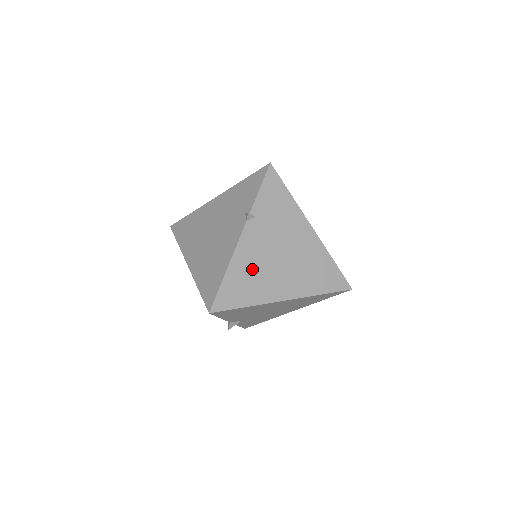
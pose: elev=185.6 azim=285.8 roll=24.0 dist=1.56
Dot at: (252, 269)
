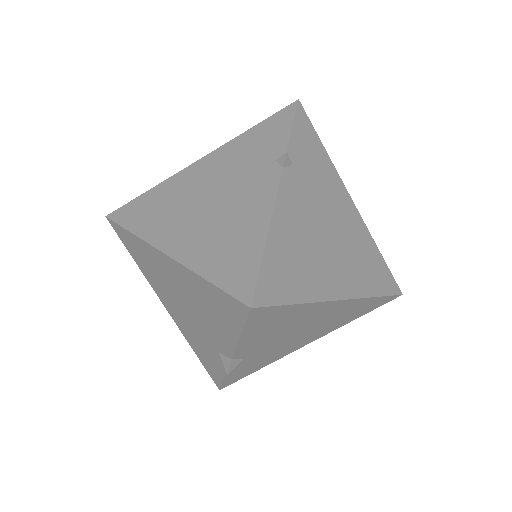
Dot at: (298, 242)
